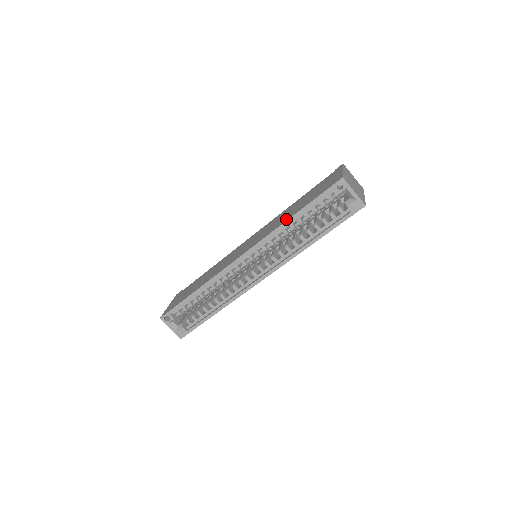
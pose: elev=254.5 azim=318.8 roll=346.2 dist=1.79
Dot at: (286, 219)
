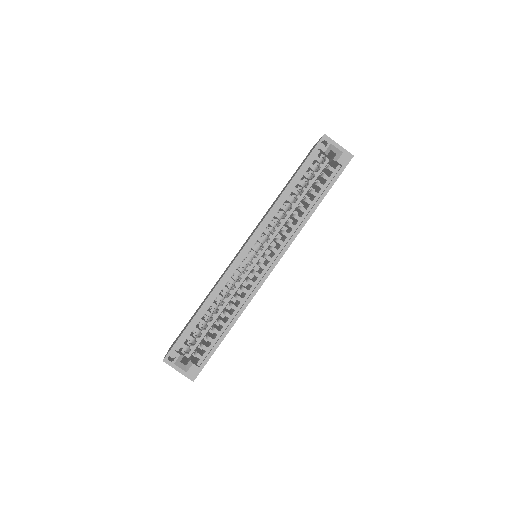
Dot at: (281, 193)
